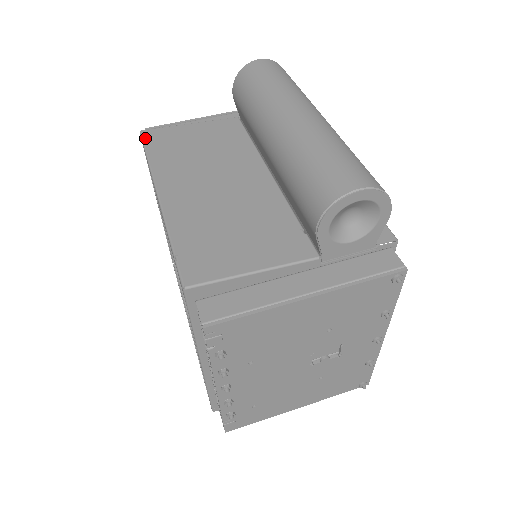
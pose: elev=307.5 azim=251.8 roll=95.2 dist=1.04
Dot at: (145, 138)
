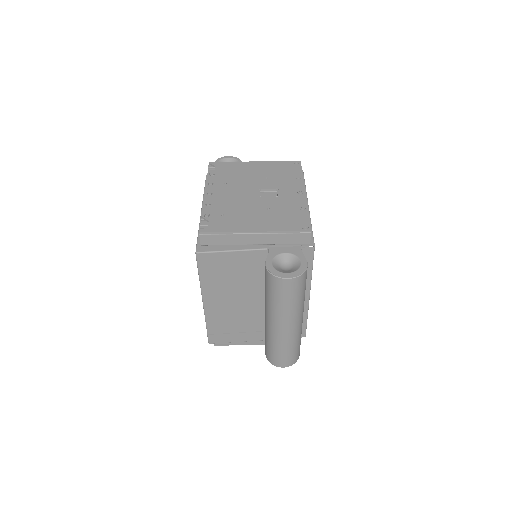
Dot at: (199, 261)
